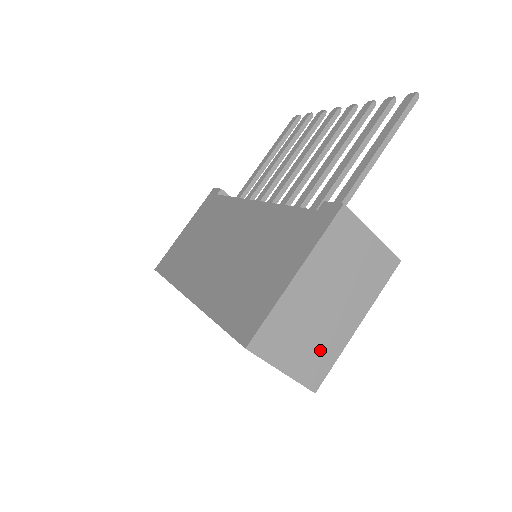
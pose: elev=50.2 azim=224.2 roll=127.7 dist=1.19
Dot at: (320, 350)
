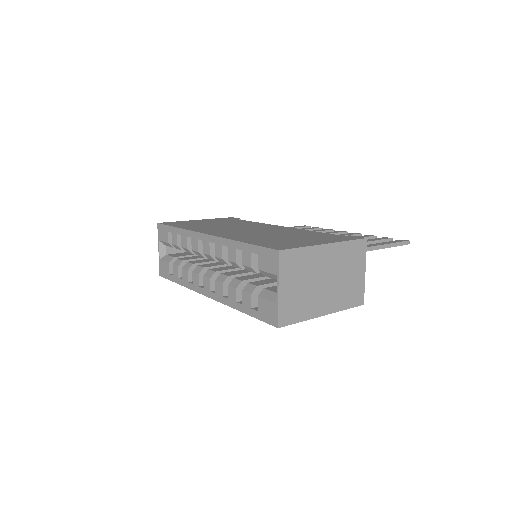
Dot at: (301, 303)
